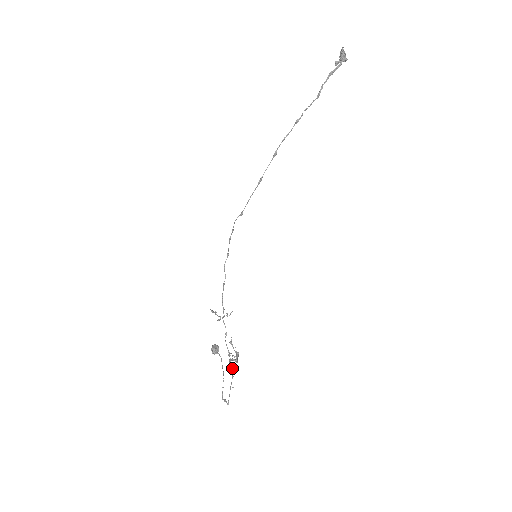
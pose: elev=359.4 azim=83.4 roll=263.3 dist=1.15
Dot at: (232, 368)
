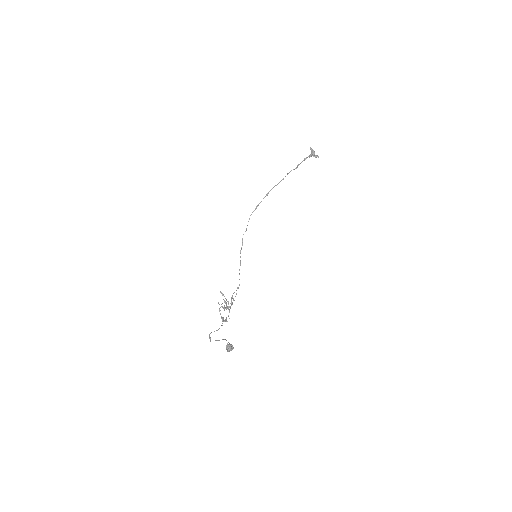
Dot at: (222, 318)
